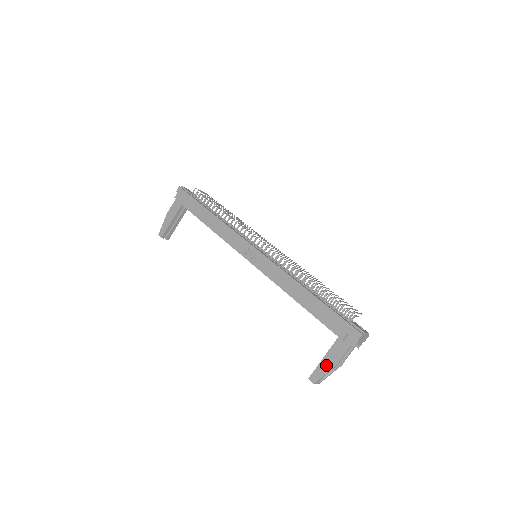
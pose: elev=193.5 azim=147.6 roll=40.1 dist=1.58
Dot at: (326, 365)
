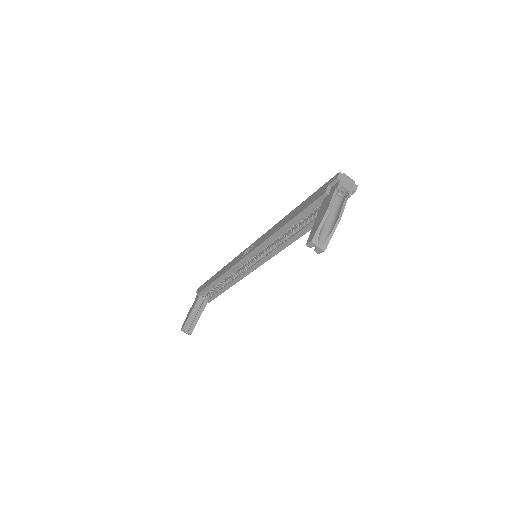
Dot at: (318, 220)
